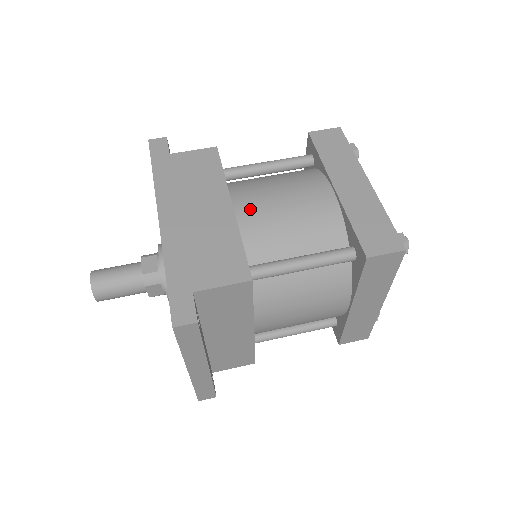
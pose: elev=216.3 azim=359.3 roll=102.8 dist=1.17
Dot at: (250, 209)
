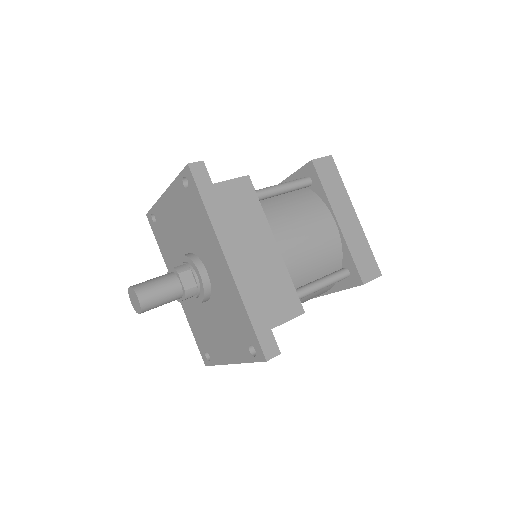
Dot at: (287, 245)
